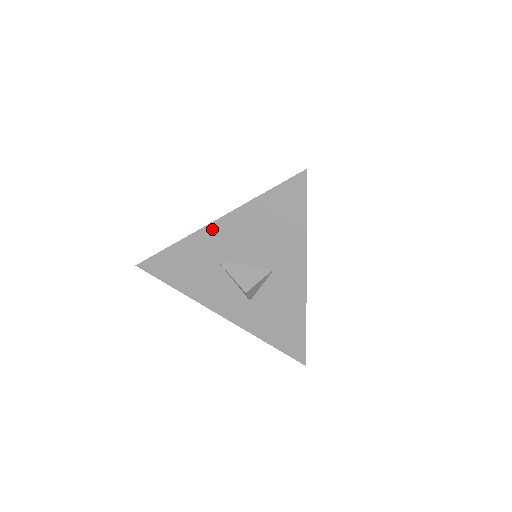
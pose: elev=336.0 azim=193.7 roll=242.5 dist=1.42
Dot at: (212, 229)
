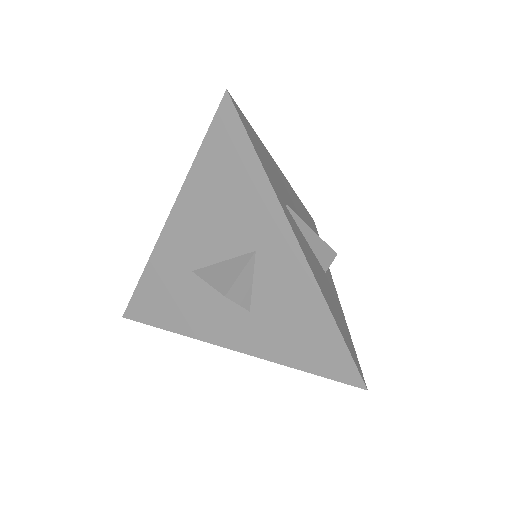
Dot at: (169, 231)
